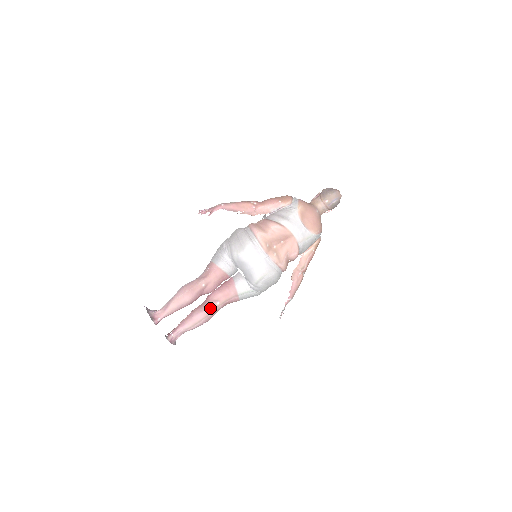
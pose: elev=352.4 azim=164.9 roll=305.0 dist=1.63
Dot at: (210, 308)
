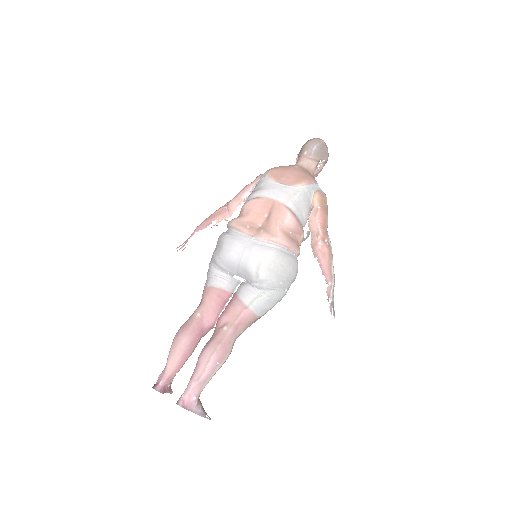
Dot at: (216, 338)
